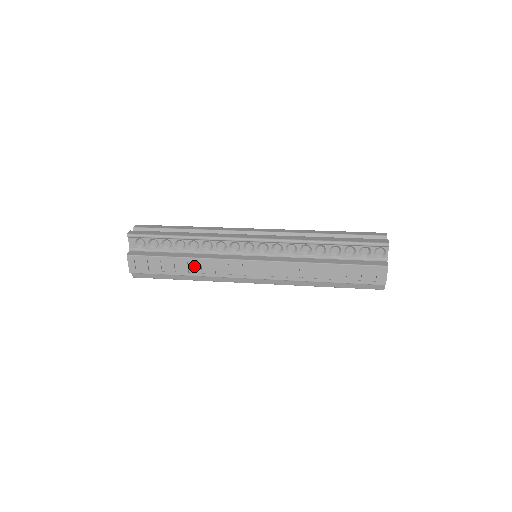
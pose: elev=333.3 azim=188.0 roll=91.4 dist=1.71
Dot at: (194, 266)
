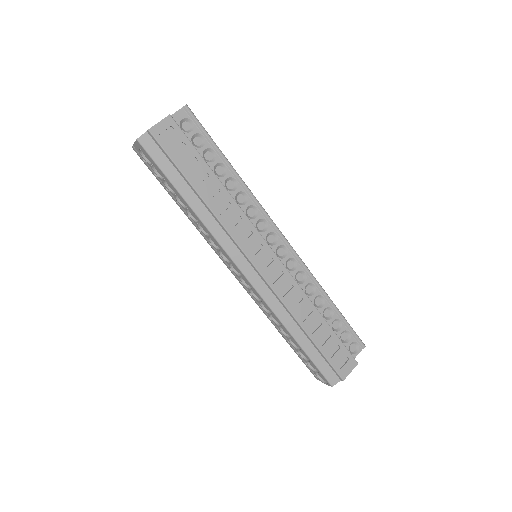
Dot at: (219, 198)
